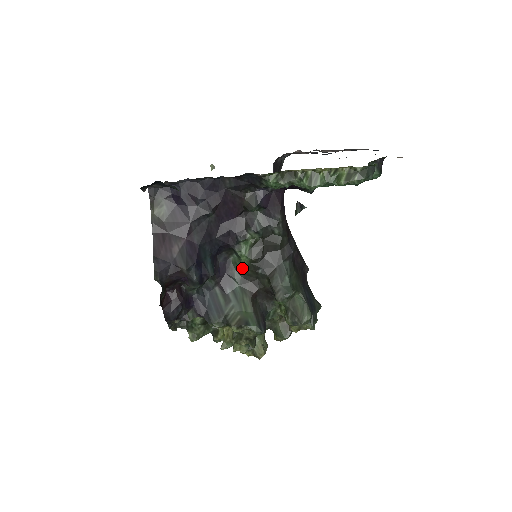
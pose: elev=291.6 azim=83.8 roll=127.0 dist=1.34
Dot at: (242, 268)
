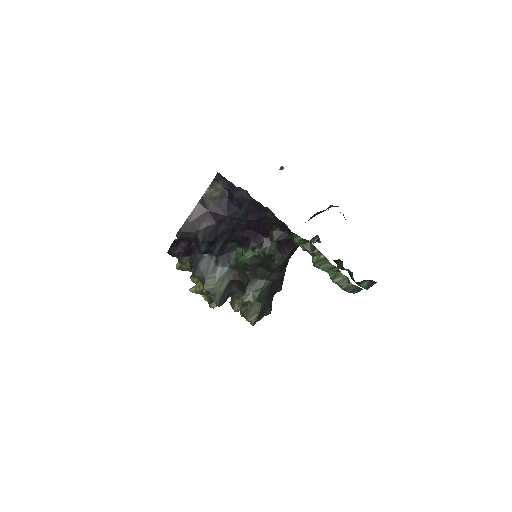
Dot at: (239, 261)
